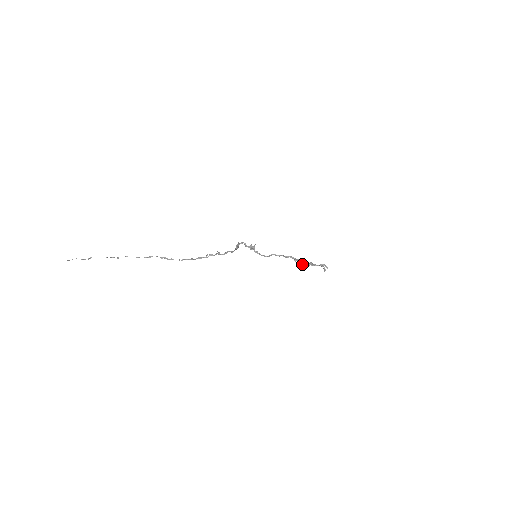
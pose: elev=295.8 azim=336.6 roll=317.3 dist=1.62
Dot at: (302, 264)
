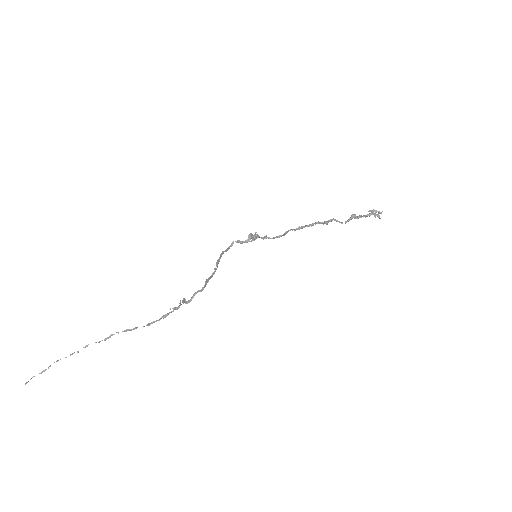
Dot at: (339, 222)
